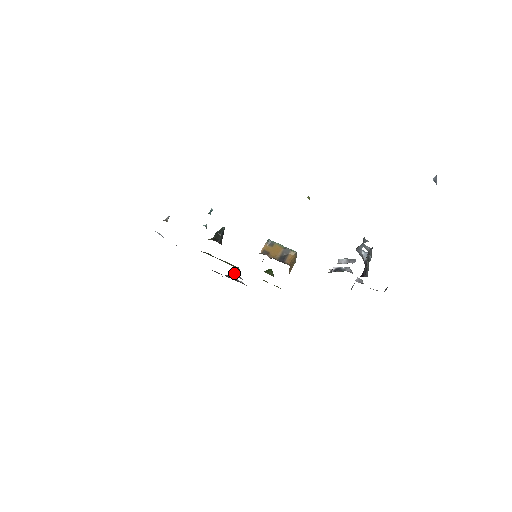
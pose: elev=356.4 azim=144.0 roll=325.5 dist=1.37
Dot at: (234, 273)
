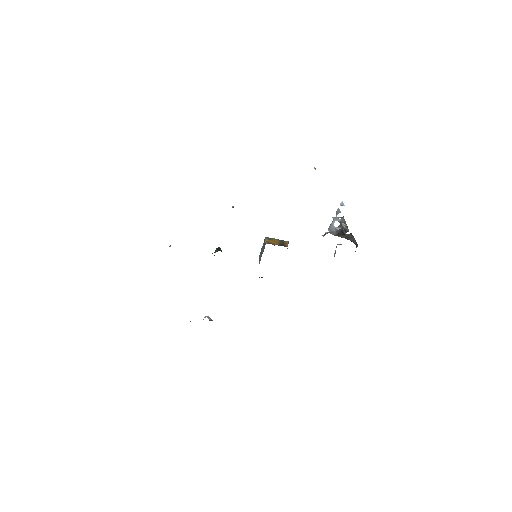
Dot at: (208, 317)
